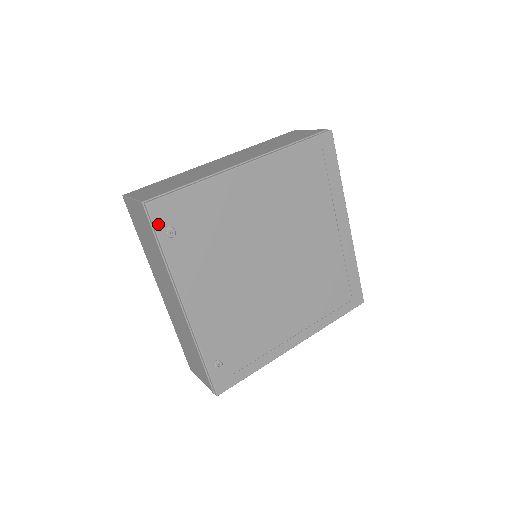
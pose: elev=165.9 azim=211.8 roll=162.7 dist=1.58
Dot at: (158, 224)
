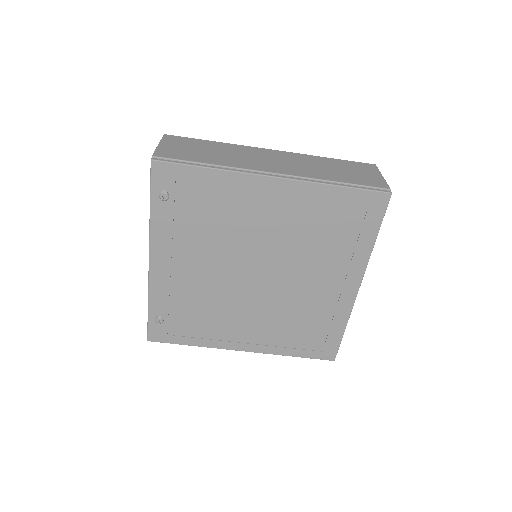
Dot at: (155, 183)
